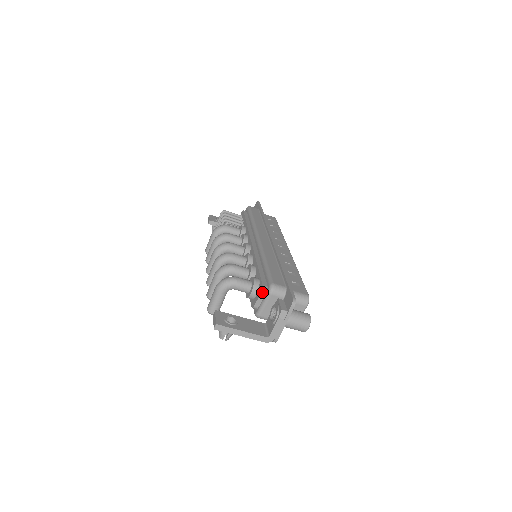
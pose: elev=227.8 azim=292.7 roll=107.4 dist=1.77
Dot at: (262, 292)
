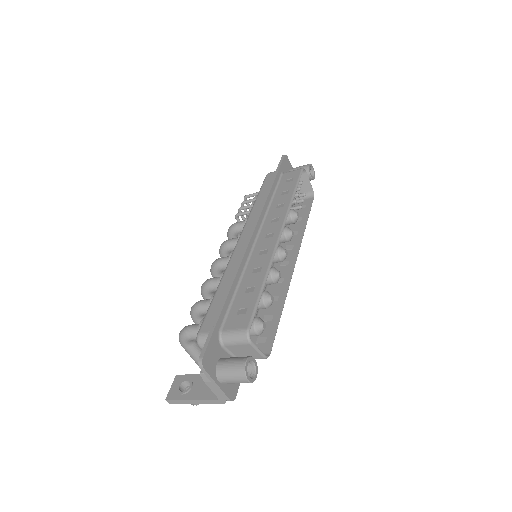
Dot at: occluded
